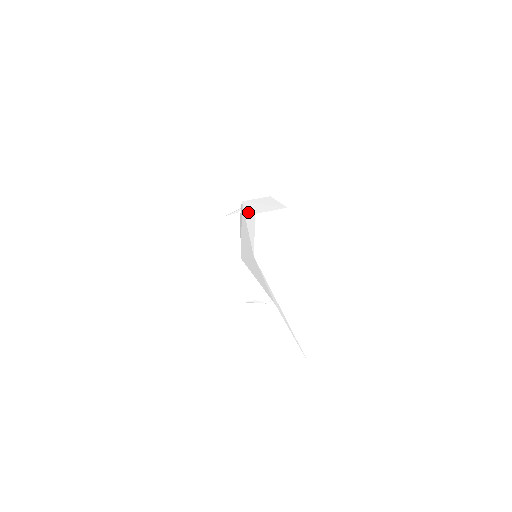
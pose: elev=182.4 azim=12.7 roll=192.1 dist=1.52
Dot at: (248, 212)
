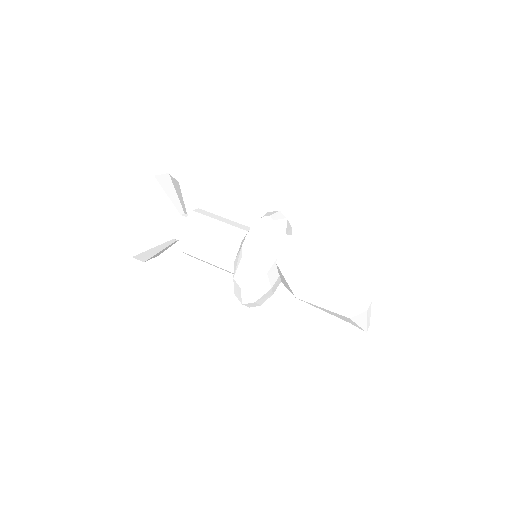
Dot at: (322, 281)
